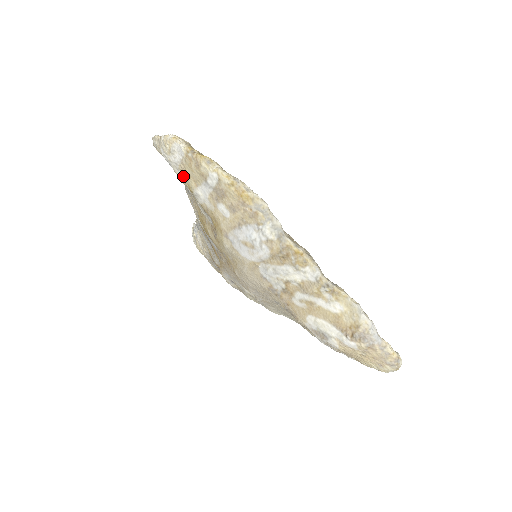
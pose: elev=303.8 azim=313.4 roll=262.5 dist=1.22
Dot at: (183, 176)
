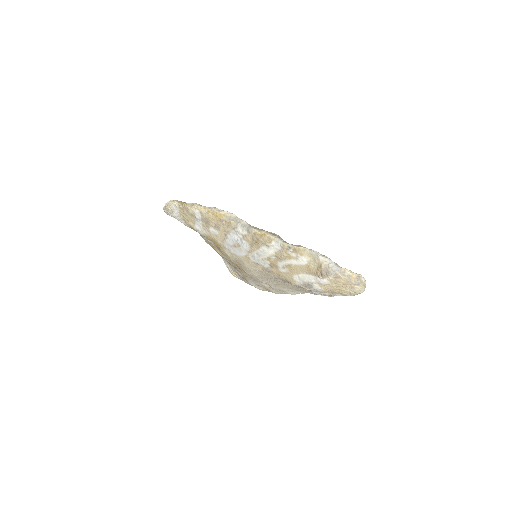
Dot at: (185, 222)
